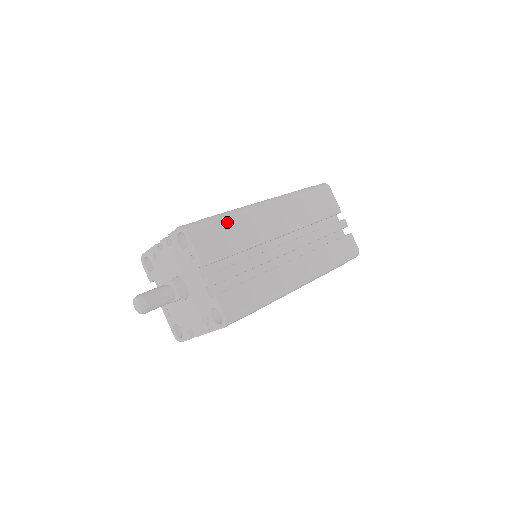
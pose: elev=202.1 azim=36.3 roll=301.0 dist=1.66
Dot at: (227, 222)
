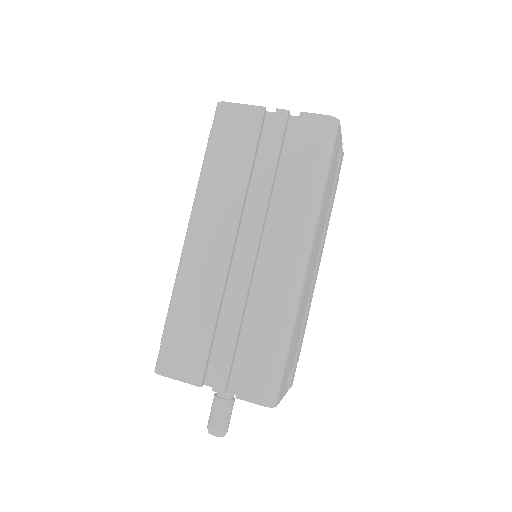
Dot at: (177, 316)
